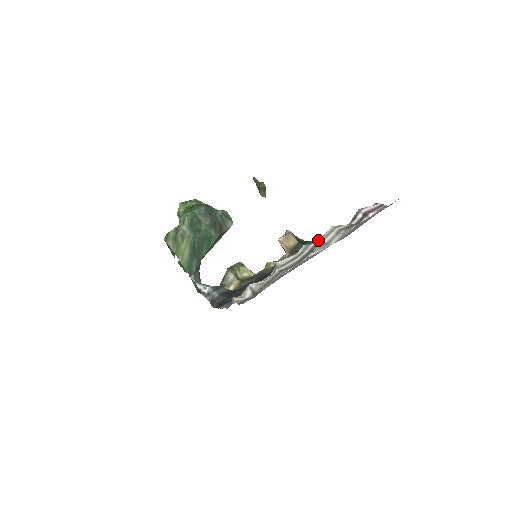
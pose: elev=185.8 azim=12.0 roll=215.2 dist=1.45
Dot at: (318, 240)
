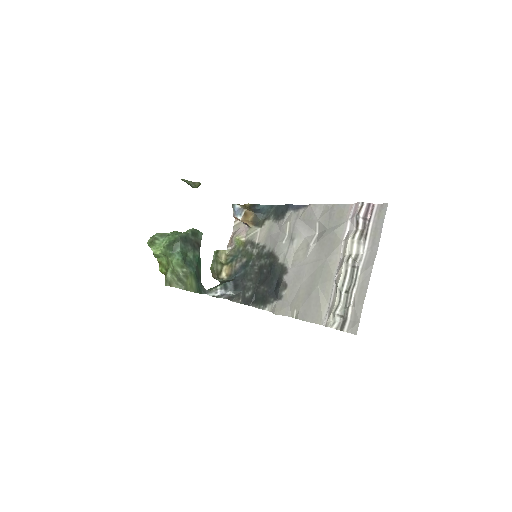
Dot at: (286, 214)
